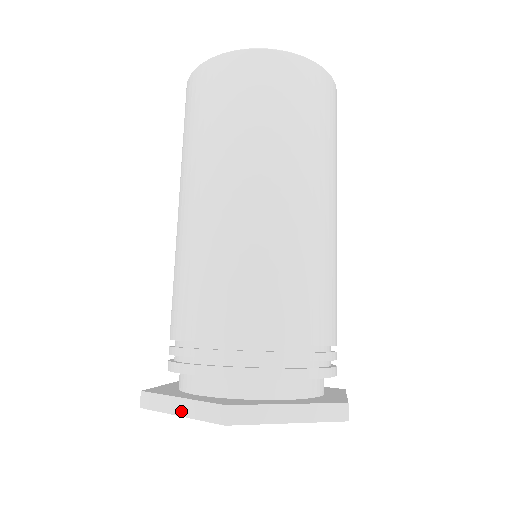
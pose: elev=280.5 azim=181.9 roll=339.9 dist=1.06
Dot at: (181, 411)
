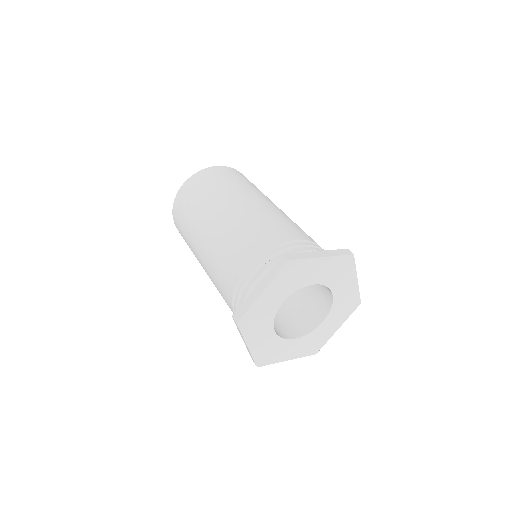
Dot at: (323, 255)
